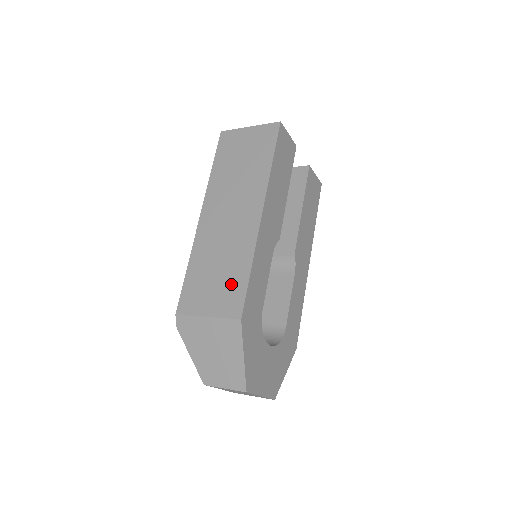
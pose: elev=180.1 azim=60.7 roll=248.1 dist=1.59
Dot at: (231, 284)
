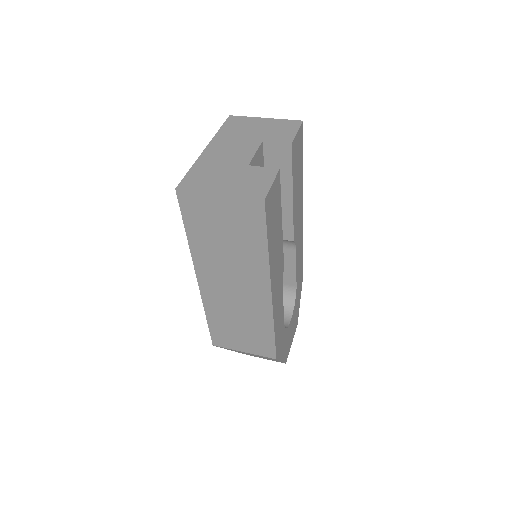
Dot at: (258, 338)
